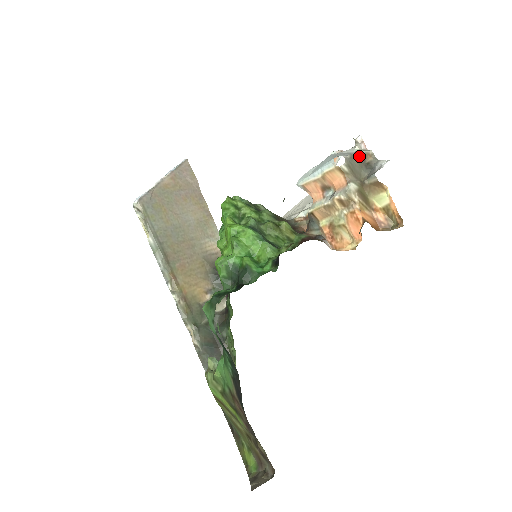
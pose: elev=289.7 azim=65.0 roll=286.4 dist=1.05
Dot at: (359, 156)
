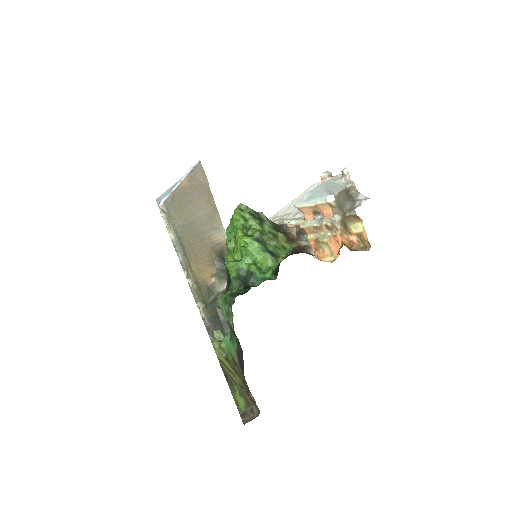
Dot at: (345, 192)
